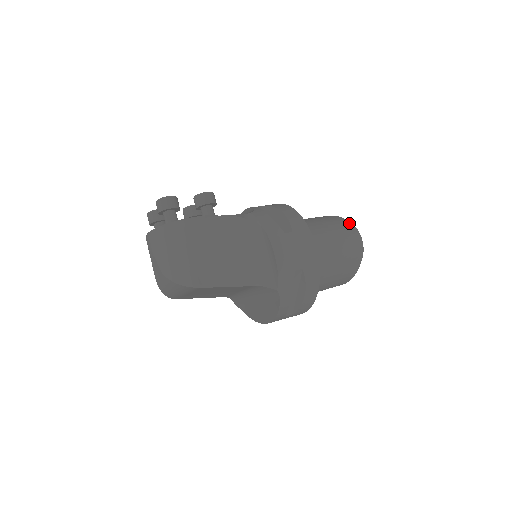
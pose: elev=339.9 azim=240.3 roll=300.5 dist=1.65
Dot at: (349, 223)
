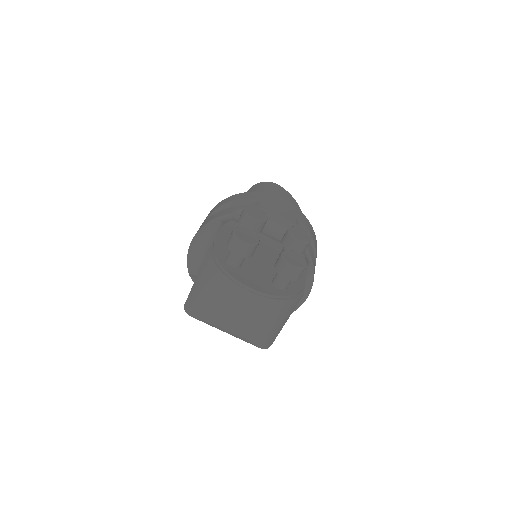
Dot at: occluded
